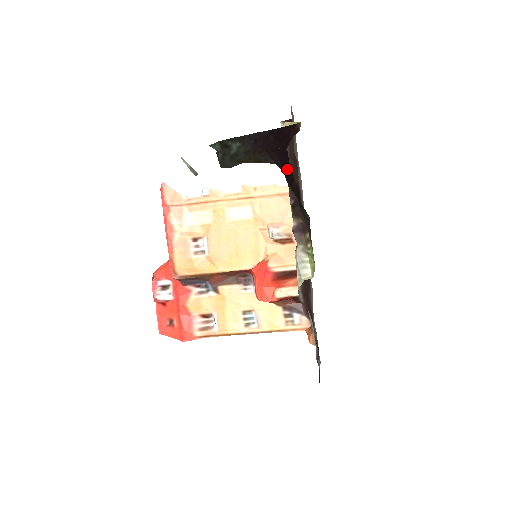
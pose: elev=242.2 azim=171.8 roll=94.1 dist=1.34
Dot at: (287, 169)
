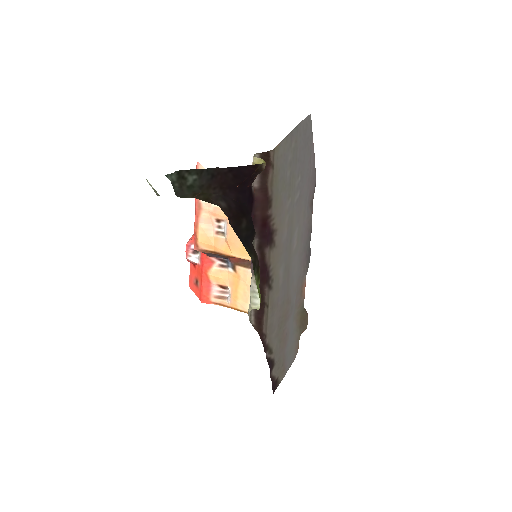
Dot at: (240, 208)
